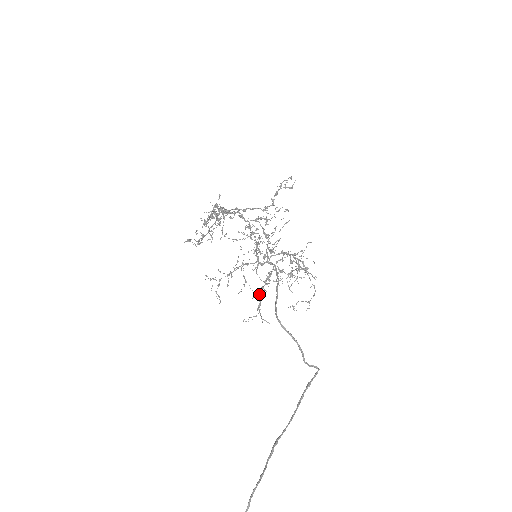
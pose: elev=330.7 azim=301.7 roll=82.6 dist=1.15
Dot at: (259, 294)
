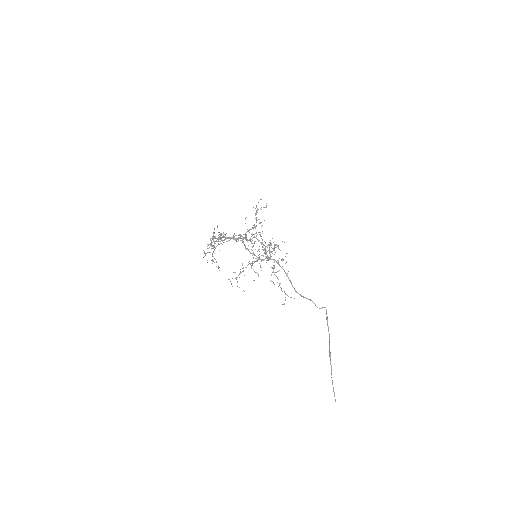
Dot at: (277, 282)
